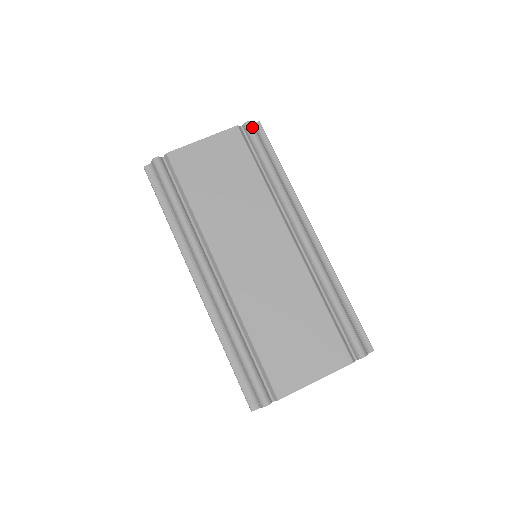
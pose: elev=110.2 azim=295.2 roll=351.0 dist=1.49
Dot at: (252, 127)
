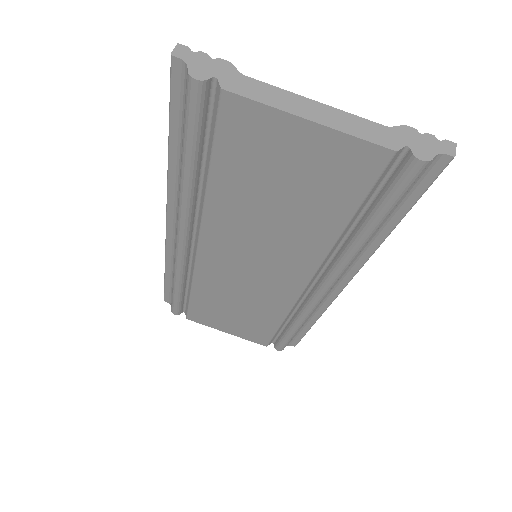
Dot at: (417, 173)
